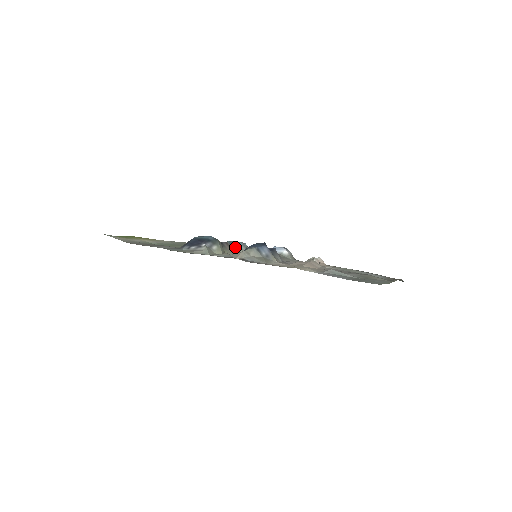
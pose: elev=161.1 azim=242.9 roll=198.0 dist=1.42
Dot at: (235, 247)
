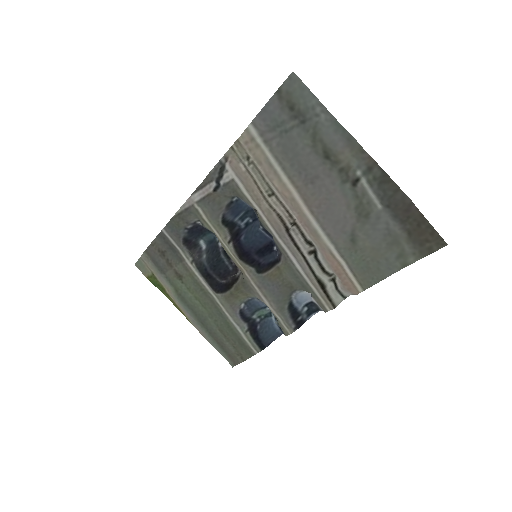
Dot at: (255, 297)
